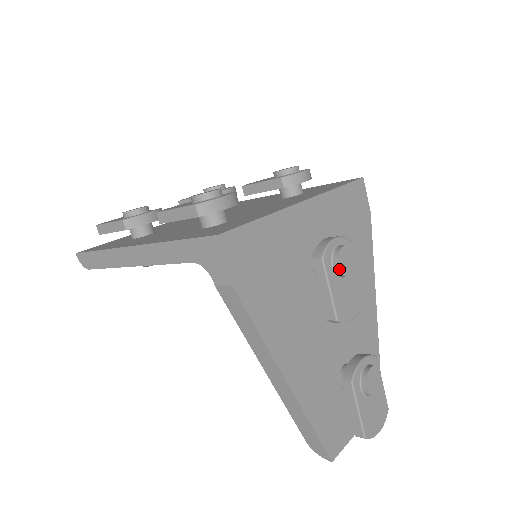
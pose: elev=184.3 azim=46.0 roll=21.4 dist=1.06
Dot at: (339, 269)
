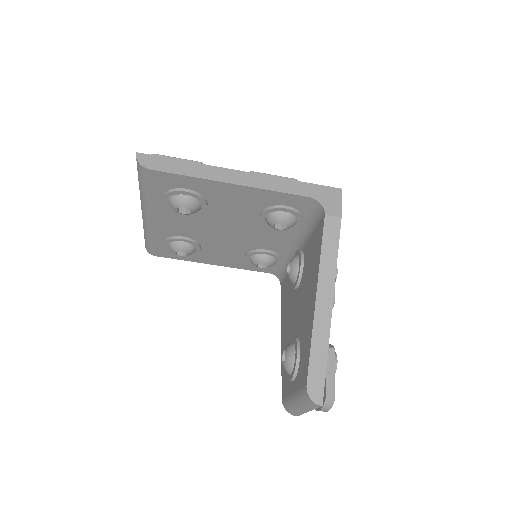
Dot at: (337, 273)
